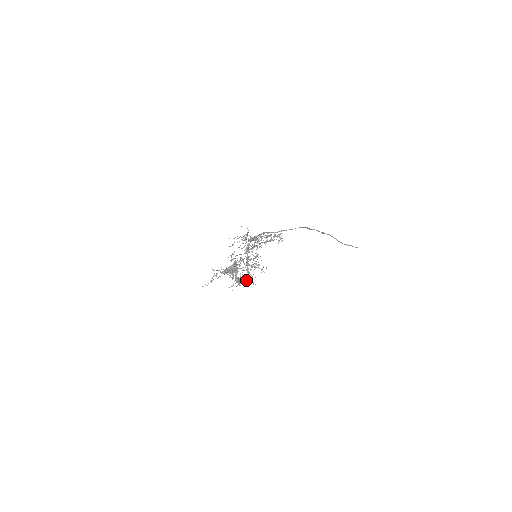
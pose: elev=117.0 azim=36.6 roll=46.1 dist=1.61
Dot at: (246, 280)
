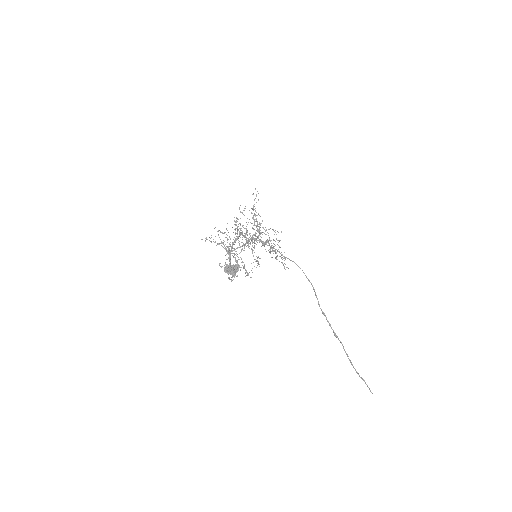
Dot at: occluded
